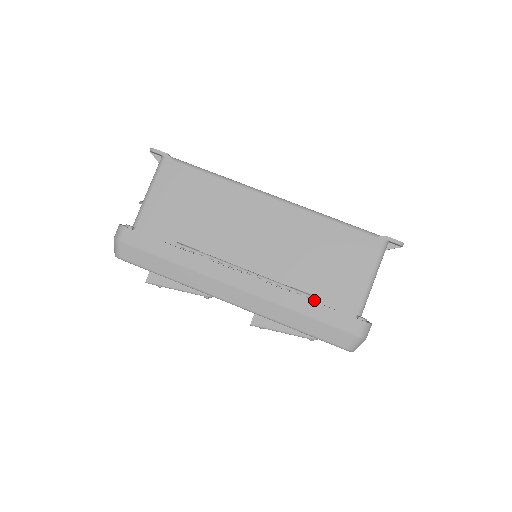
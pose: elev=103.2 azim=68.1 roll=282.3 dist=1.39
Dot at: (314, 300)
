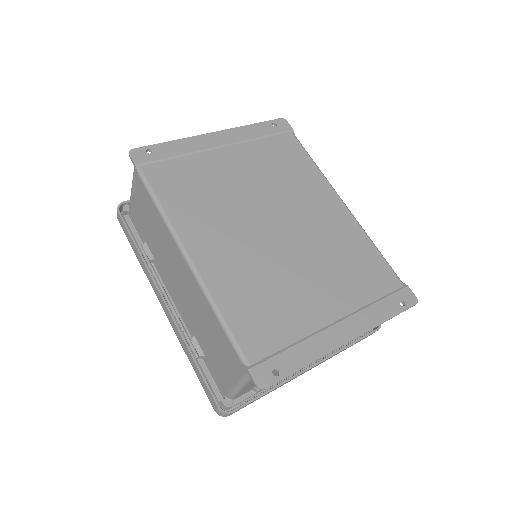
Dot at: (205, 358)
